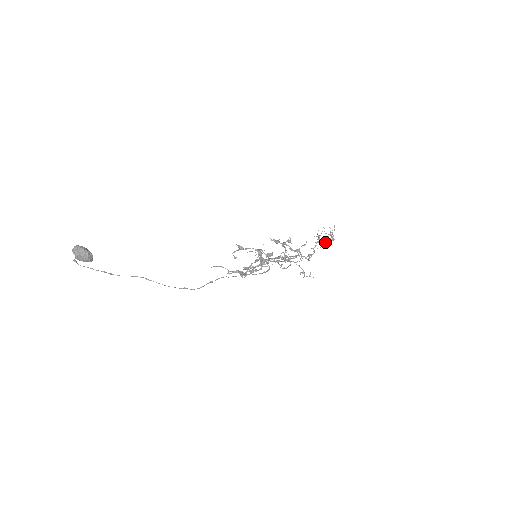
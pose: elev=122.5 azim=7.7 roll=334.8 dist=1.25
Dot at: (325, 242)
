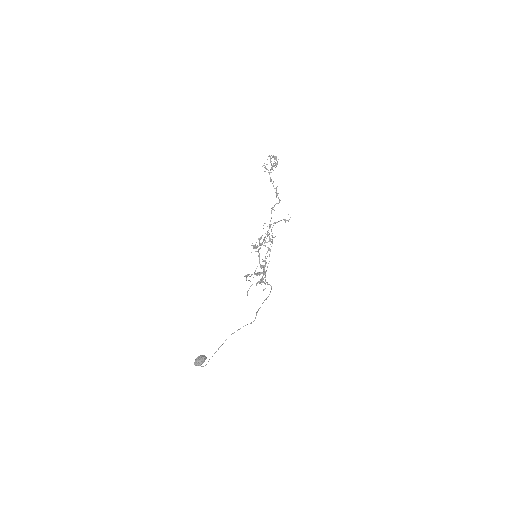
Dot at: occluded
